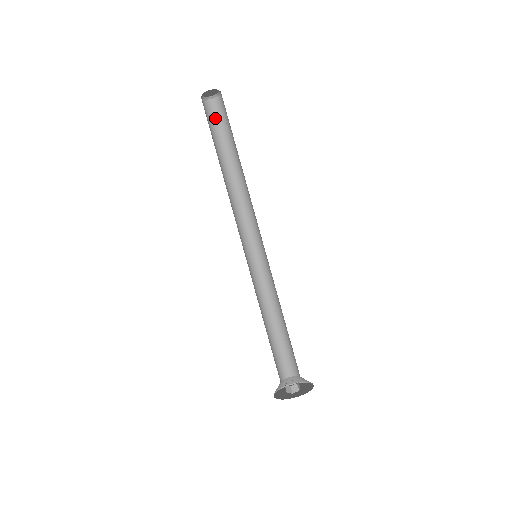
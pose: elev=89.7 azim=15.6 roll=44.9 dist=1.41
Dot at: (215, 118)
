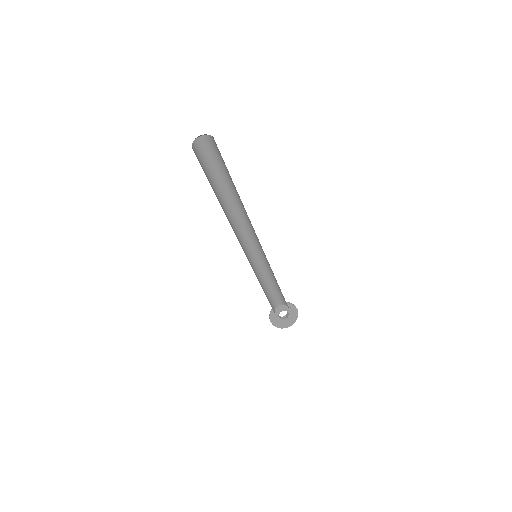
Dot at: (201, 159)
